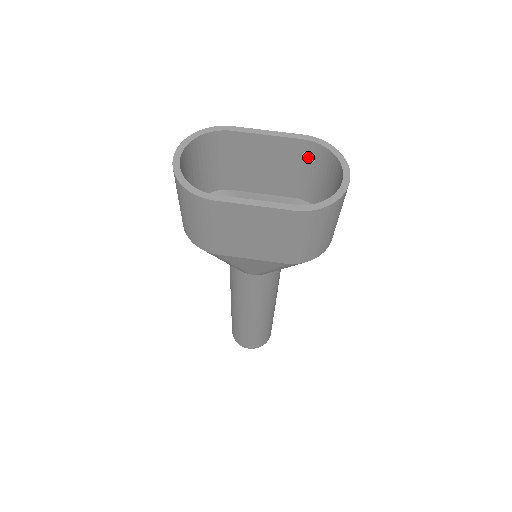
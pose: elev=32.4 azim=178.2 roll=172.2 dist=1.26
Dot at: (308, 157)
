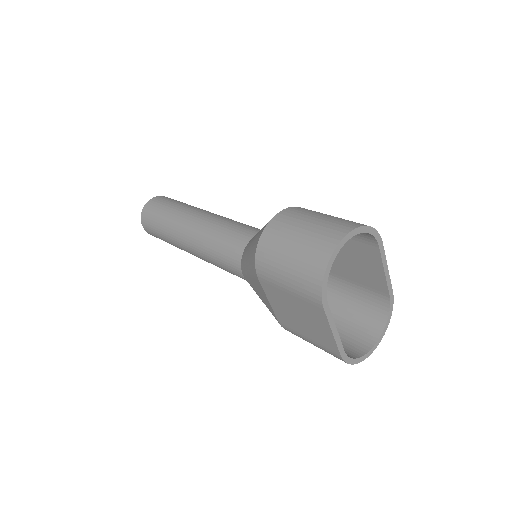
Dot at: (373, 294)
